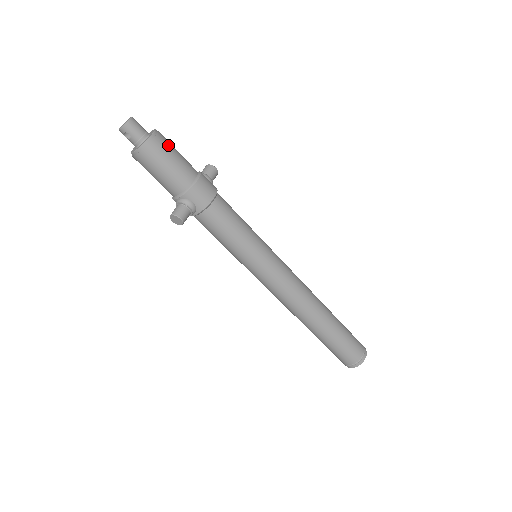
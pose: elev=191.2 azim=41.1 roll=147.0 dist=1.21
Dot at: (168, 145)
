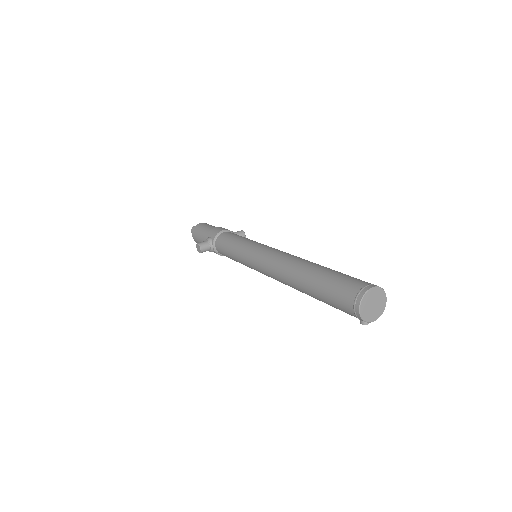
Dot at: (208, 224)
